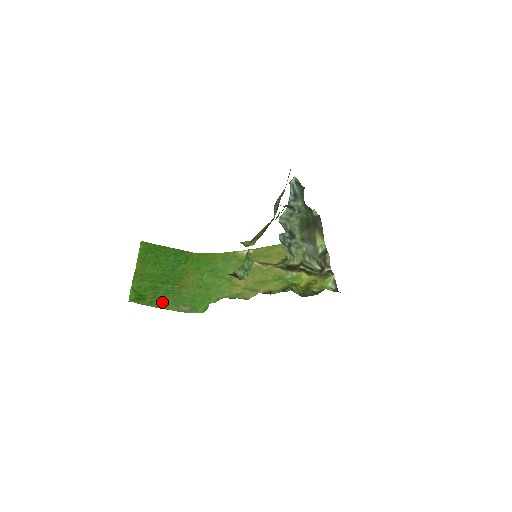
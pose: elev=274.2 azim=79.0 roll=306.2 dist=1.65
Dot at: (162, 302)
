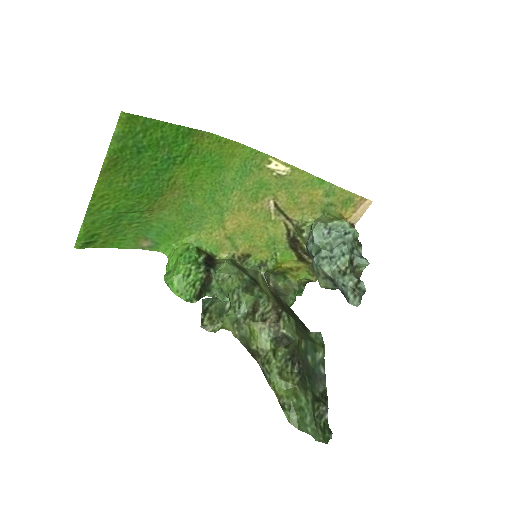
Dot at: (119, 239)
